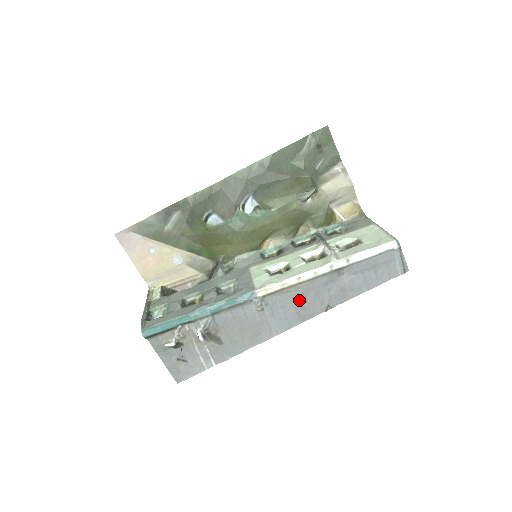
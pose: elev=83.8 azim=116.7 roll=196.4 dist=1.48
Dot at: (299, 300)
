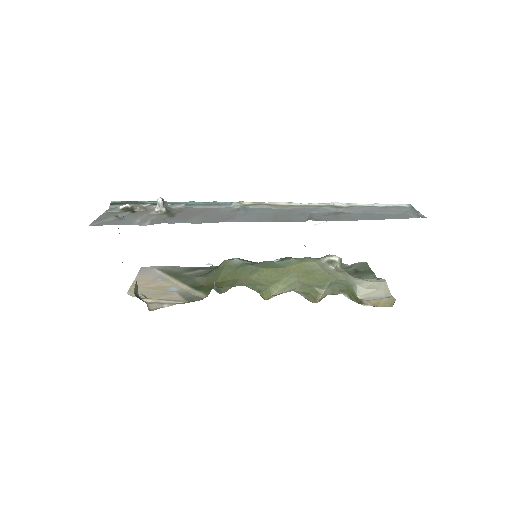
Dot at: (281, 213)
